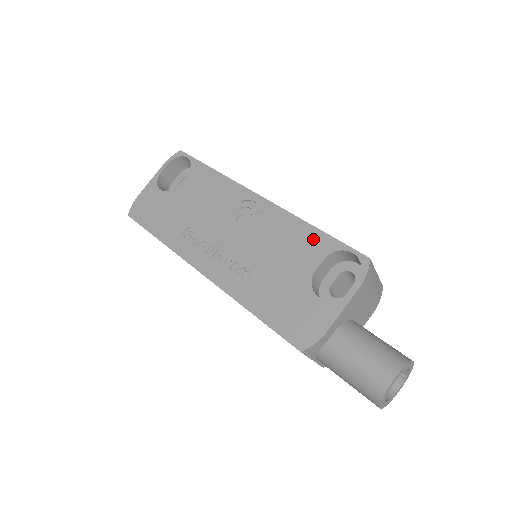
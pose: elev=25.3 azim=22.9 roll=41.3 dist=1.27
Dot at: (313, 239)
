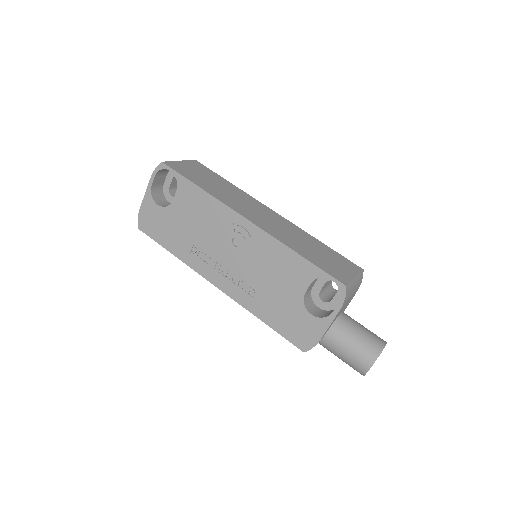
Dot at: (299, 266)
